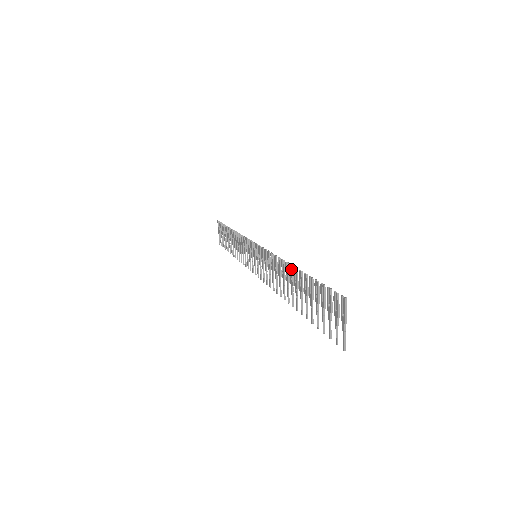
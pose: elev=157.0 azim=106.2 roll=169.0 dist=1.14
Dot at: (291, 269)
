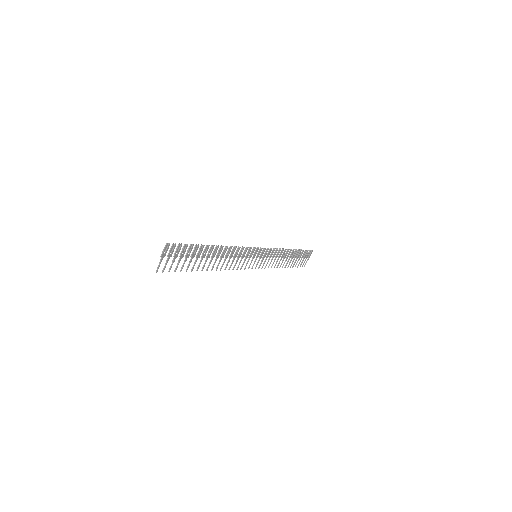
Dot at: (216, 247)
